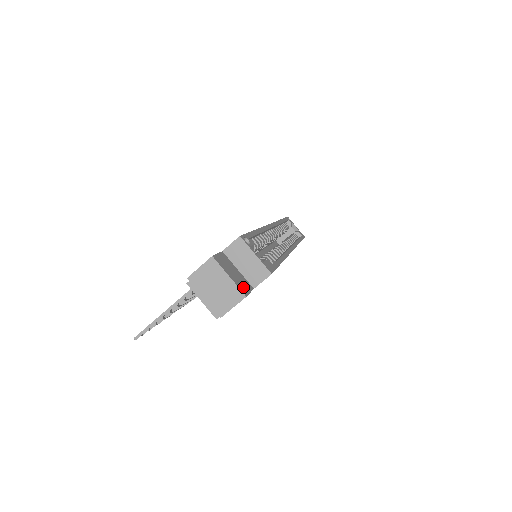
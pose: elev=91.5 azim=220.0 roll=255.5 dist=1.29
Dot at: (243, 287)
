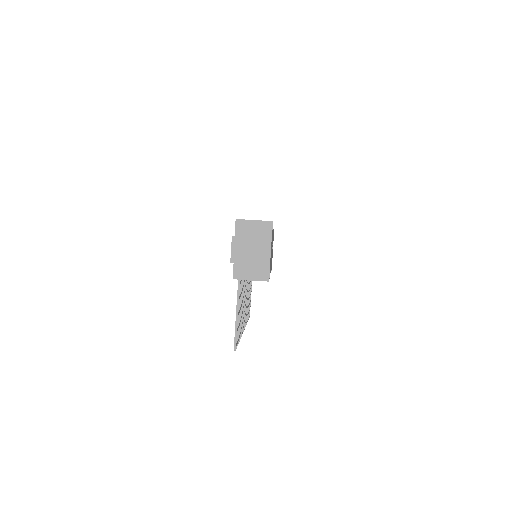
Dot at: occluded
